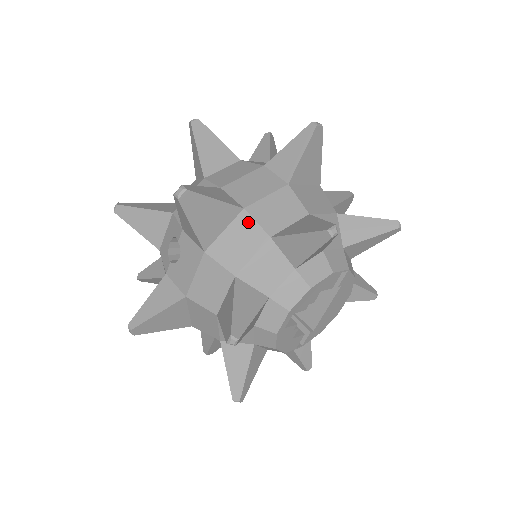
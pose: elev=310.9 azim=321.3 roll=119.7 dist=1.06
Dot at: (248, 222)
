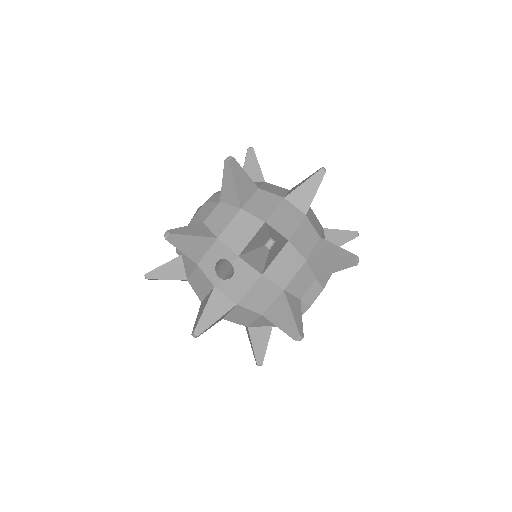
Dot at: (291, 250)
